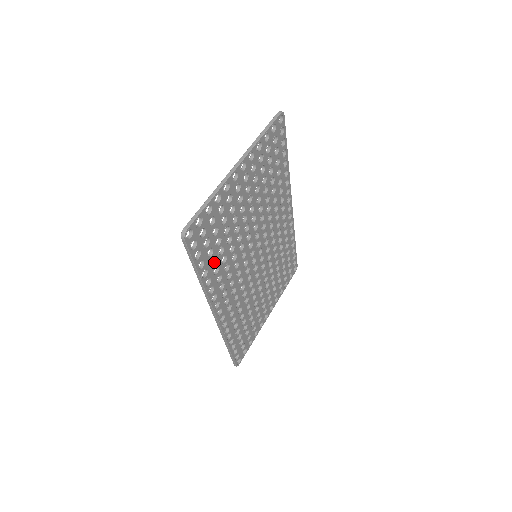
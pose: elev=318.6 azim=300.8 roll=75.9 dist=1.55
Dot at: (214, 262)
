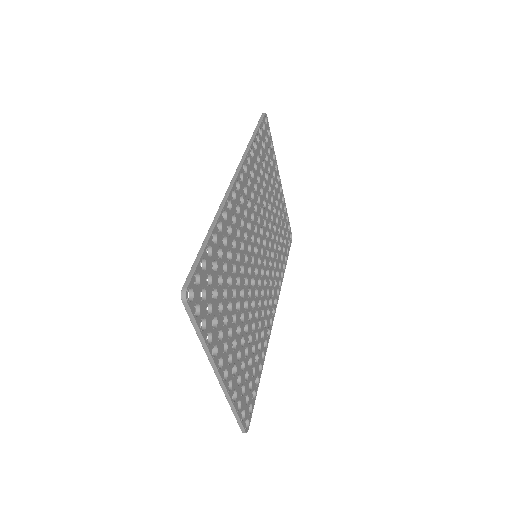
Dot at: (257, 162)
